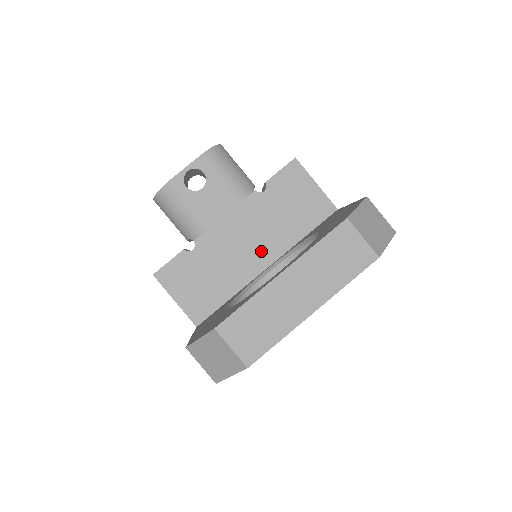
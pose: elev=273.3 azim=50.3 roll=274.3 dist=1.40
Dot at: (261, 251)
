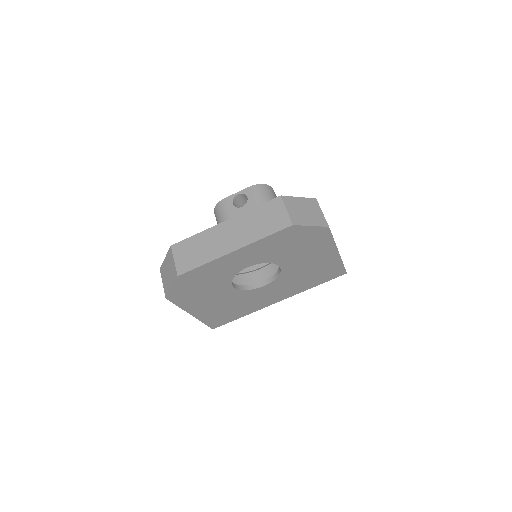
Dot at: occluded
